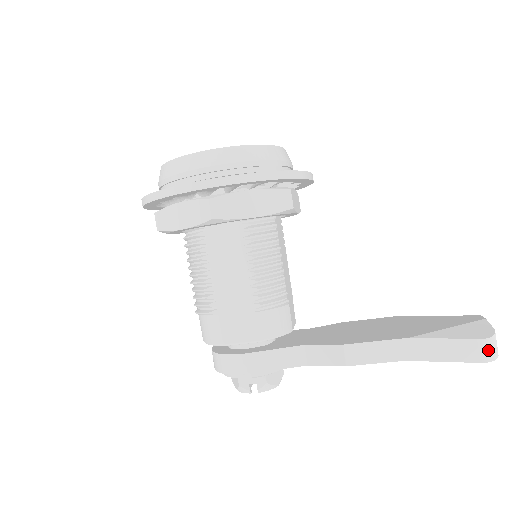
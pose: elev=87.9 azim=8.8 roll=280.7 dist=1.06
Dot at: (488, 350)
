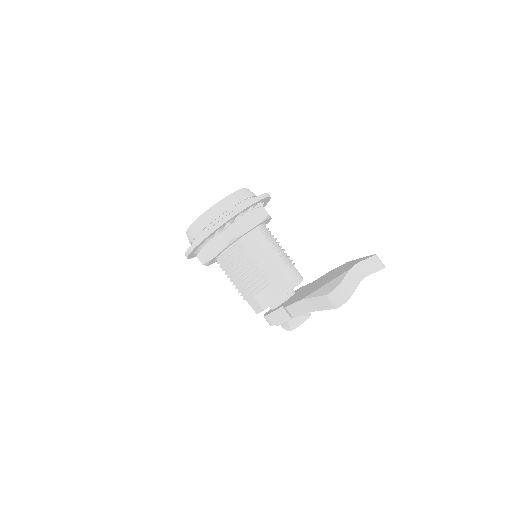
Dot at: (334, 300)
